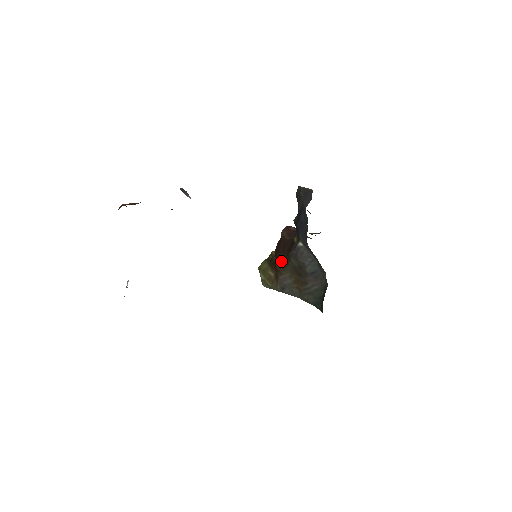
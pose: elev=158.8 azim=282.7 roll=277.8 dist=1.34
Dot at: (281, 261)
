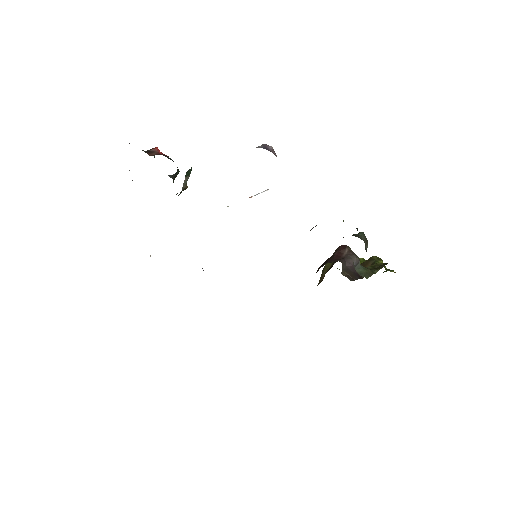
Dot at: occluded
